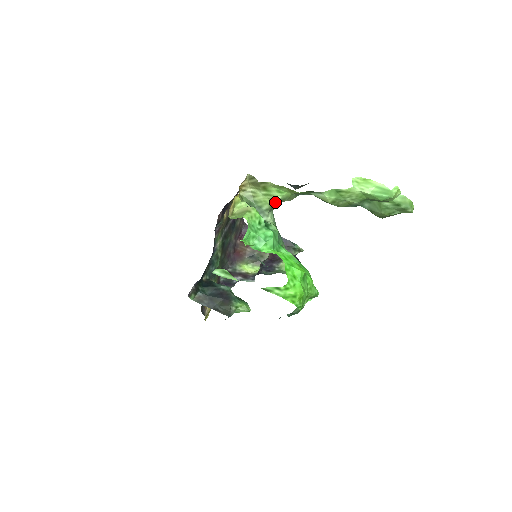
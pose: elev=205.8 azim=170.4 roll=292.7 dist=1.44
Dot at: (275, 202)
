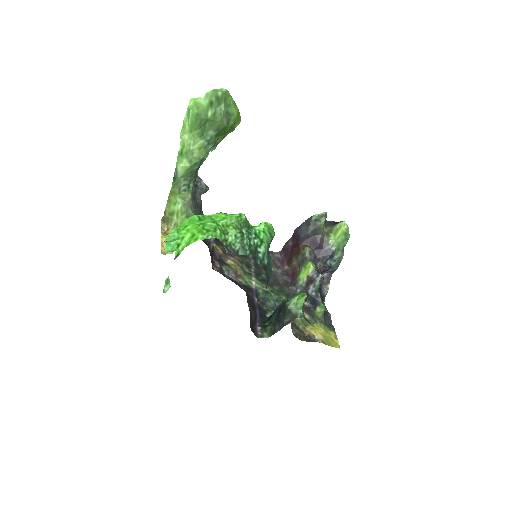
Dot at: (185, 212)
